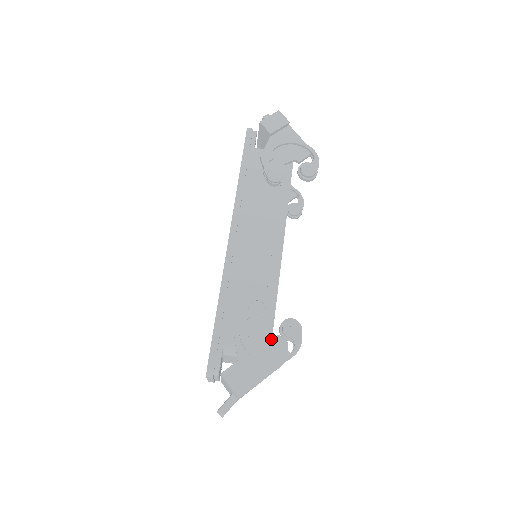
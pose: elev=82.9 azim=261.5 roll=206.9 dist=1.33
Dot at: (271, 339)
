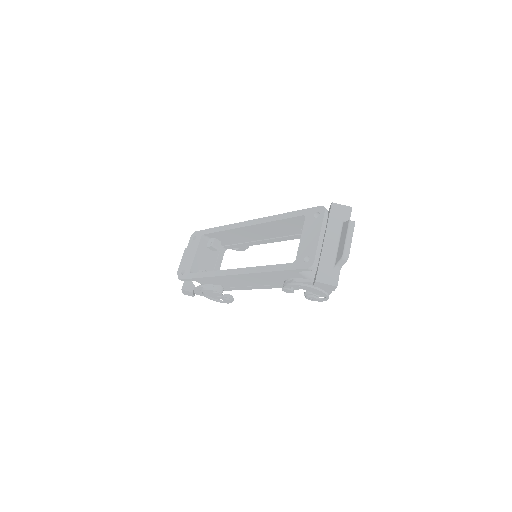
Dot at: (215, 296)
